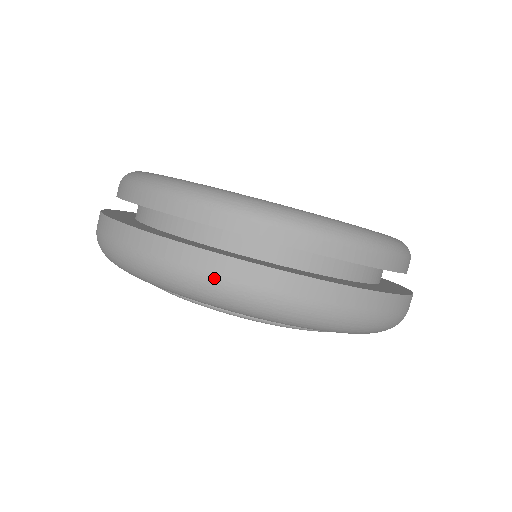
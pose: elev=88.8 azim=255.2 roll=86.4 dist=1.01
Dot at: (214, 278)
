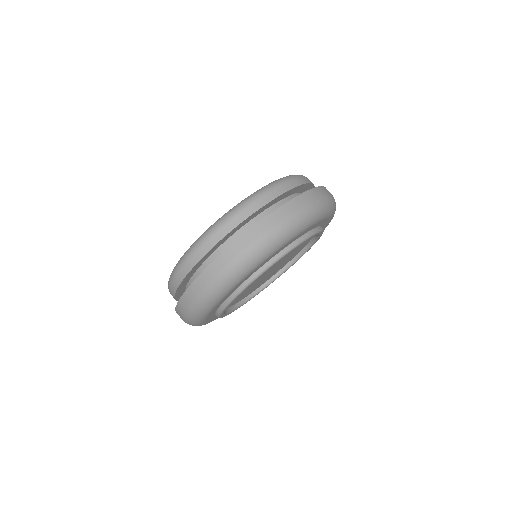
Dot at: (270, 230)
